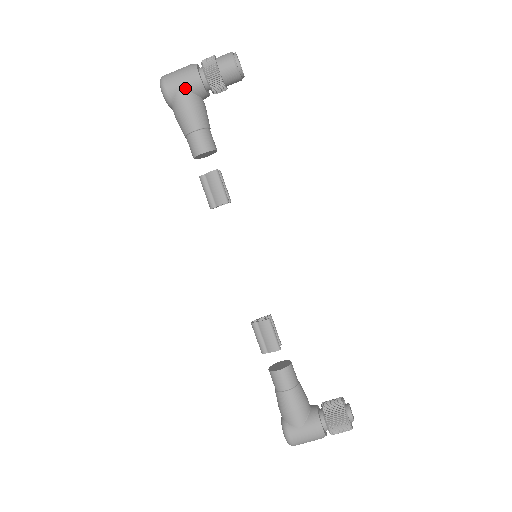
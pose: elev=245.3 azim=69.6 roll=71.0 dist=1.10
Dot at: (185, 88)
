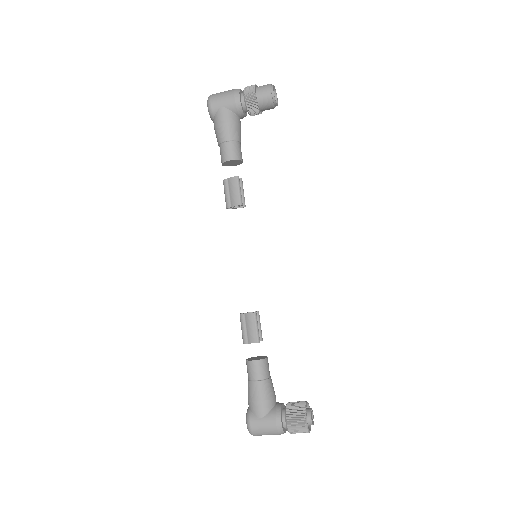
Dot at: (226, 106)
